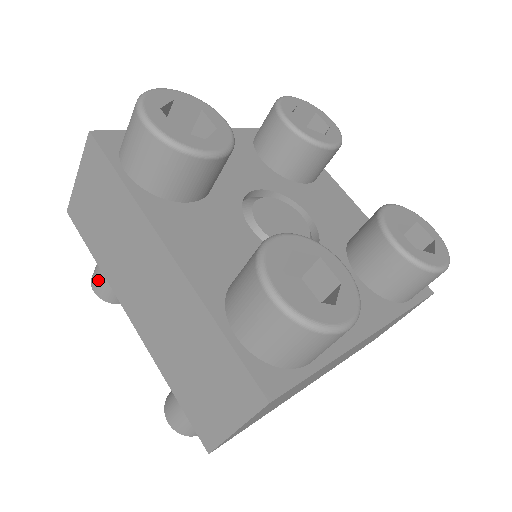
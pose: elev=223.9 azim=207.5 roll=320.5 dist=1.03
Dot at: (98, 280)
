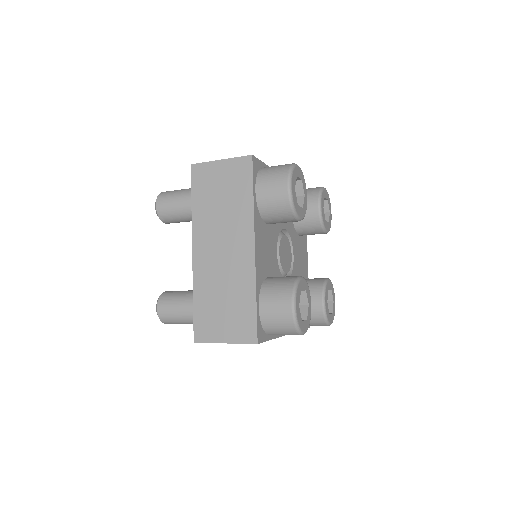
Dot at: occluded
